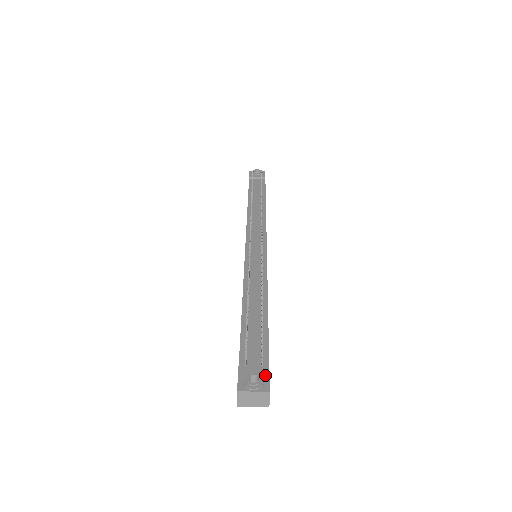
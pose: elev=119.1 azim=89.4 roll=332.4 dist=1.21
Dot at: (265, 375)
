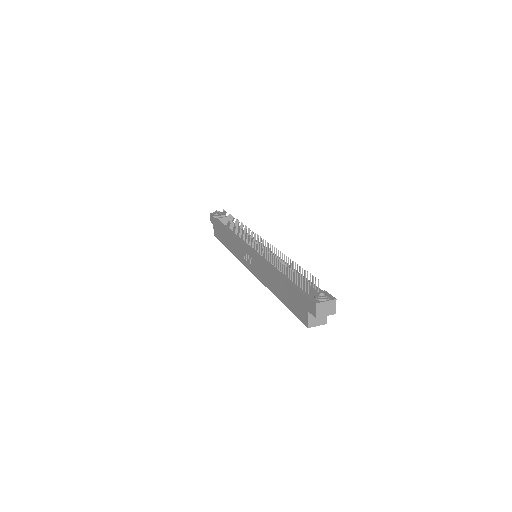
Dot at: occluded
